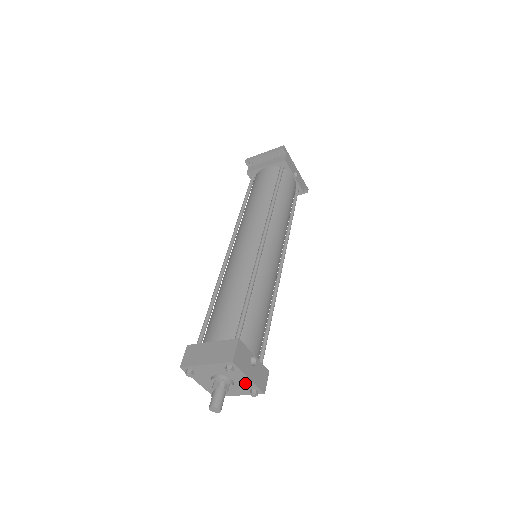
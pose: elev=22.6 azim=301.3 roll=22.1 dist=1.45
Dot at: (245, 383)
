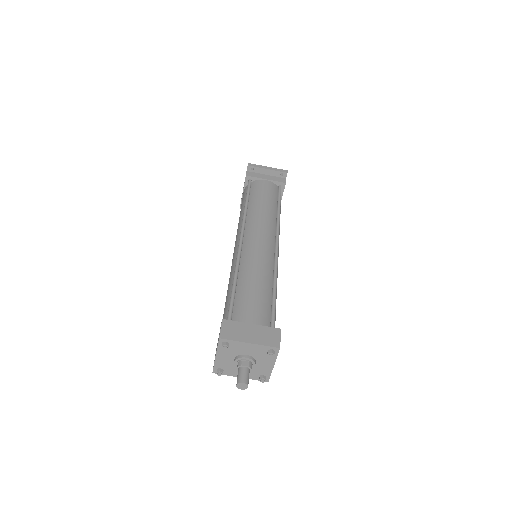
Dot at: (264, 368)
